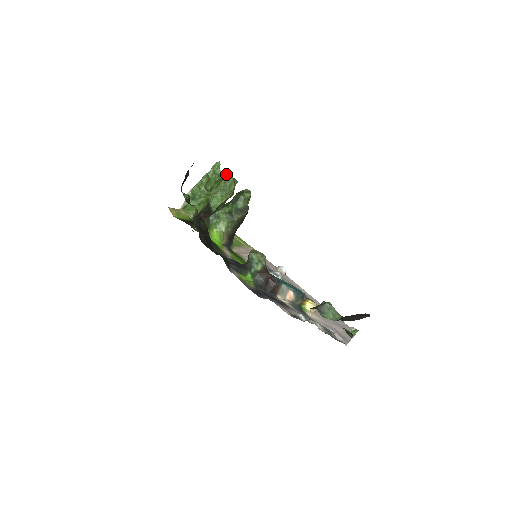
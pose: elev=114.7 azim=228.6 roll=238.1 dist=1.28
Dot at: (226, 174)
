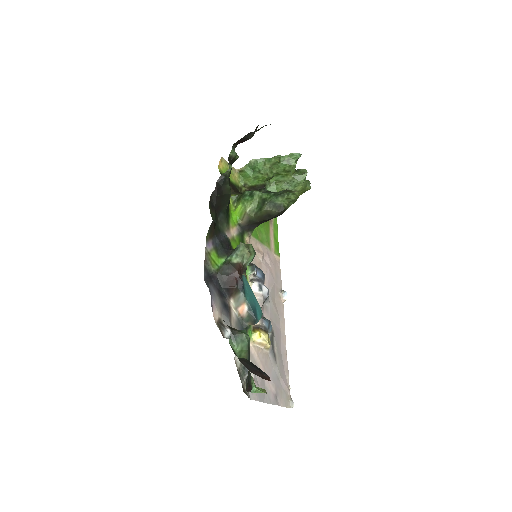
Dot at: (303, 172)
